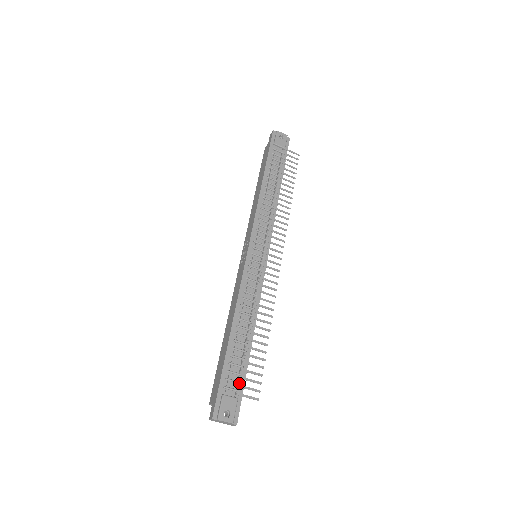
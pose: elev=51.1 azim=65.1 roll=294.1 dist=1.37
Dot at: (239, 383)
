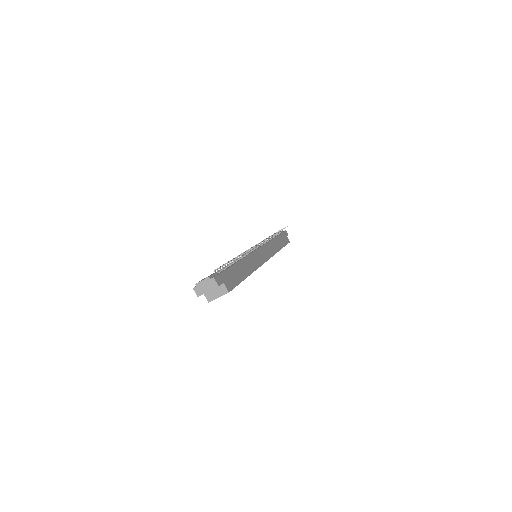
Dot at: (221, 271)
